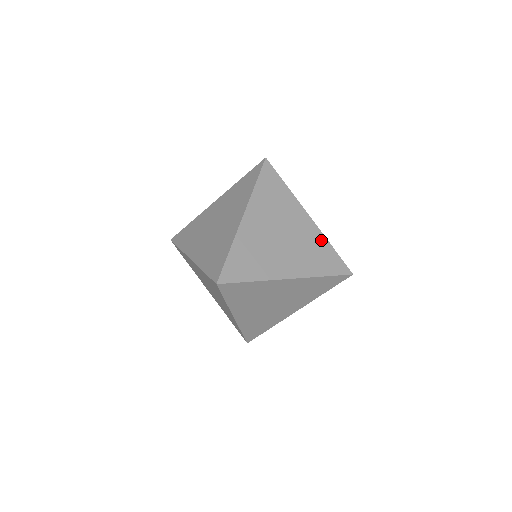
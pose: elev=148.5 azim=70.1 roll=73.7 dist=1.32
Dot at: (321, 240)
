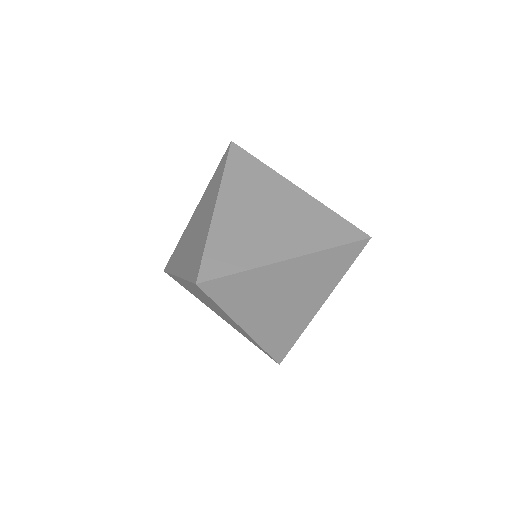
Dot at: occluded
